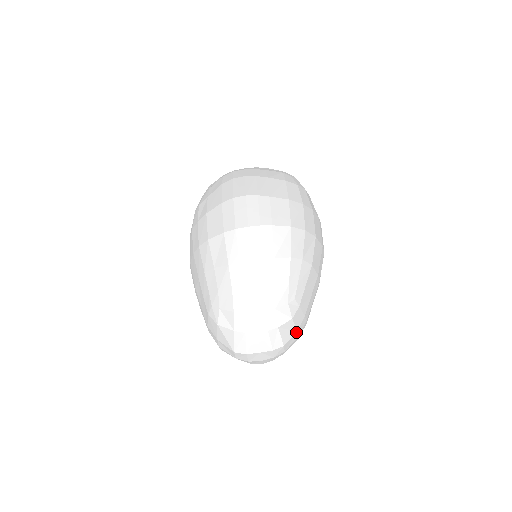
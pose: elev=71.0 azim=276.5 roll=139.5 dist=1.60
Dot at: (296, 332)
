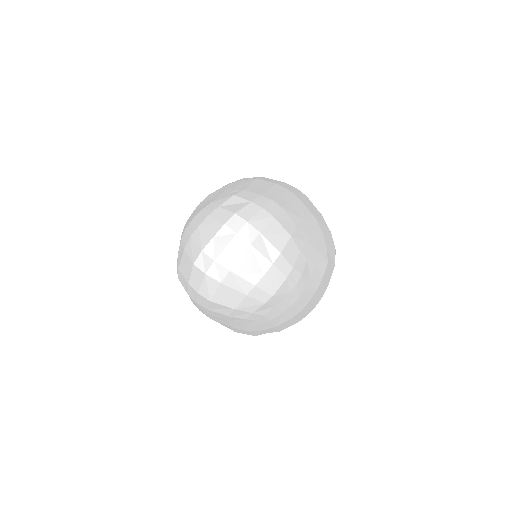
Dot at: (251, 203)
